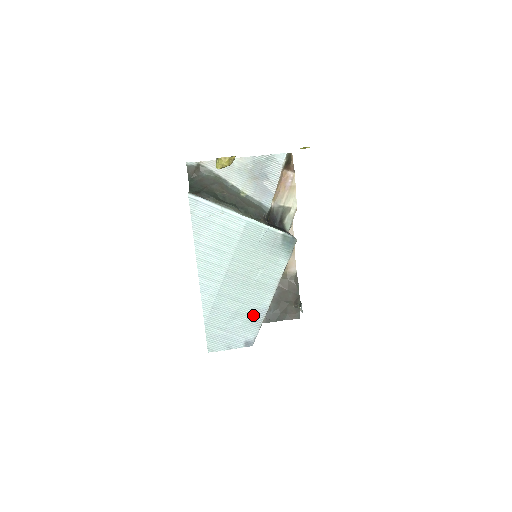
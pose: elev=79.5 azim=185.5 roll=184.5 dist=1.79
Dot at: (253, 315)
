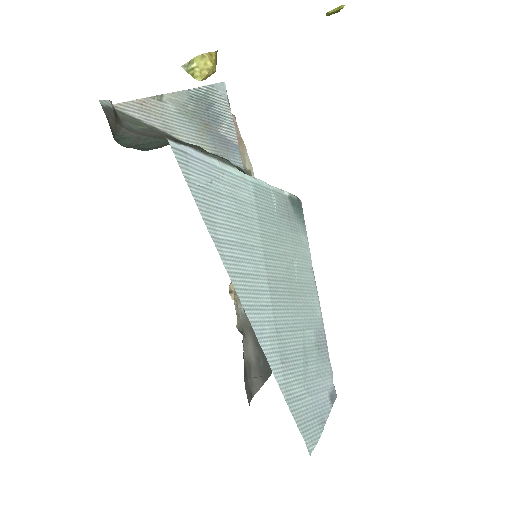
Dot at: (317, 343)
